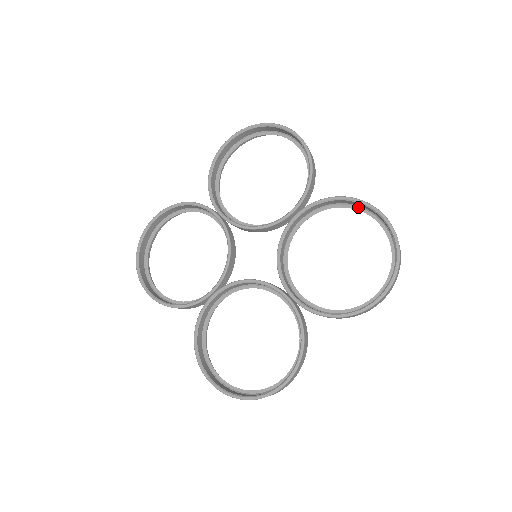
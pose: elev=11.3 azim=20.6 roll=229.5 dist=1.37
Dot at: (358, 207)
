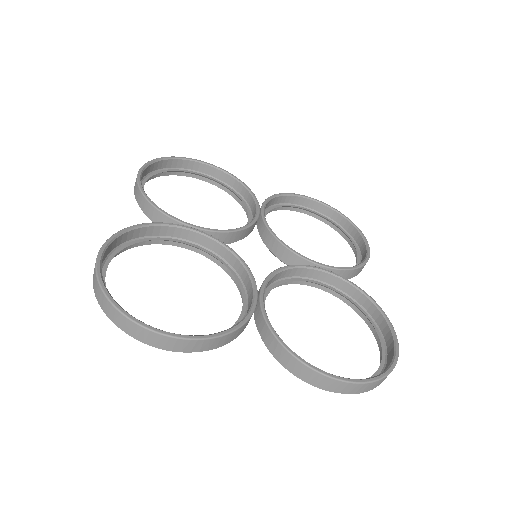
Dot at: (373, 321)
